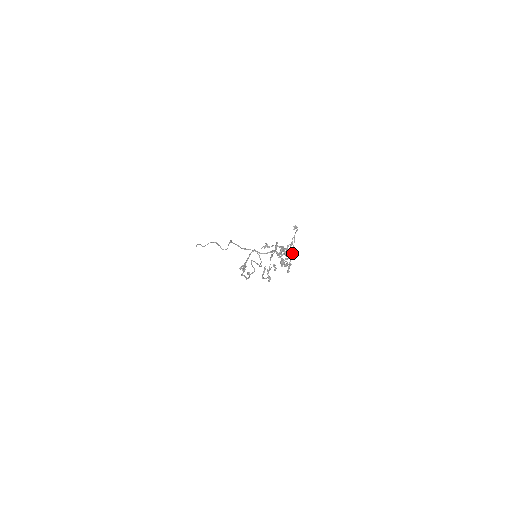
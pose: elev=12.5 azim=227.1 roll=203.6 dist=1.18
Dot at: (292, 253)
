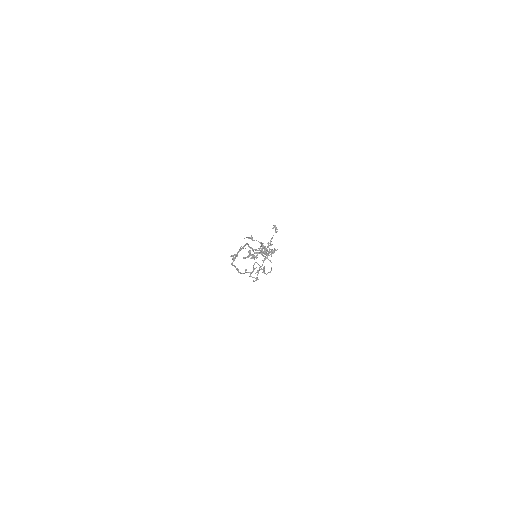
Dot at: (265, 250)
